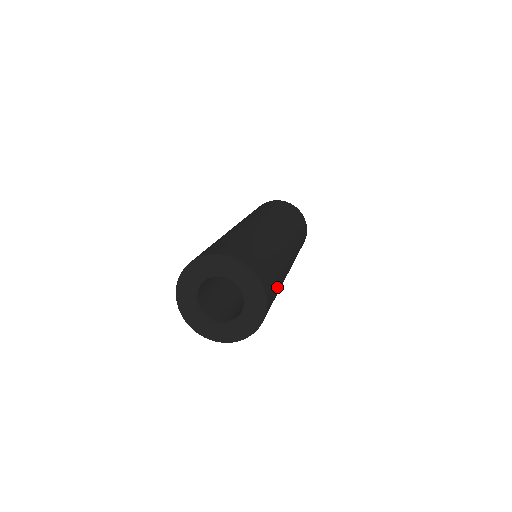
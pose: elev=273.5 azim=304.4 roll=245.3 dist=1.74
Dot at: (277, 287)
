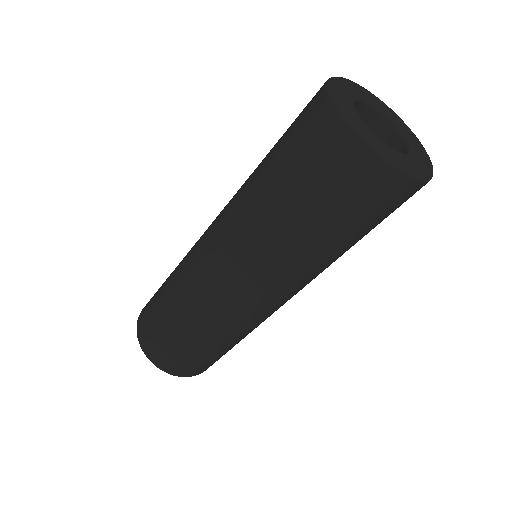
Dot at: (362, 233)
